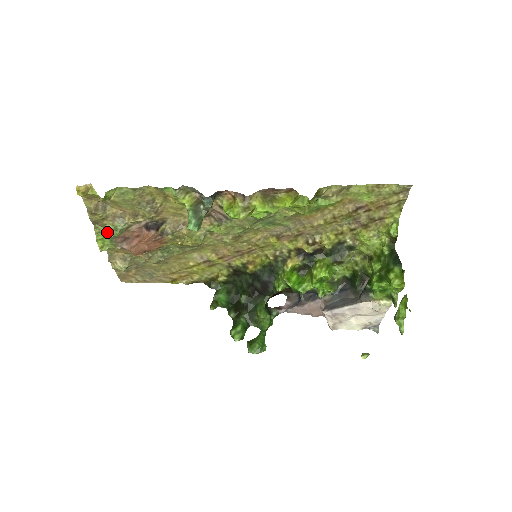
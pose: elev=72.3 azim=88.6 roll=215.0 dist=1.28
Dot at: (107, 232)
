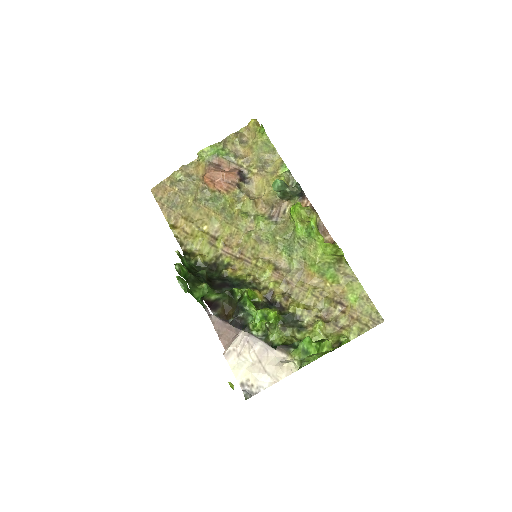
Dot at: (221, 150)
